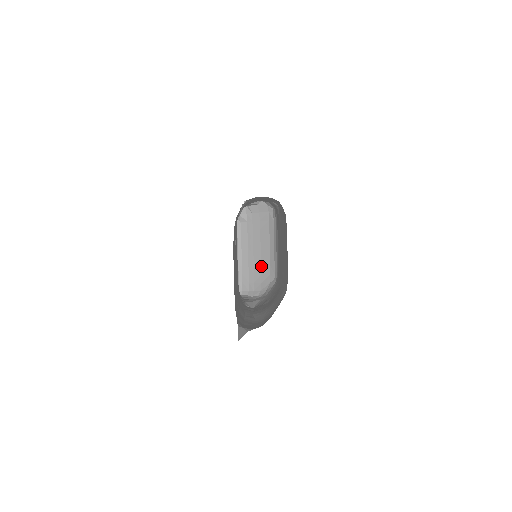
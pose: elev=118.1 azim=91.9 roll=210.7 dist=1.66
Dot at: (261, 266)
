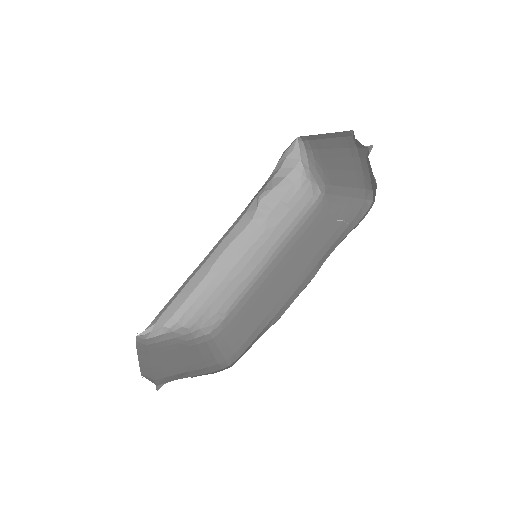
Dot at: (328, 170)
